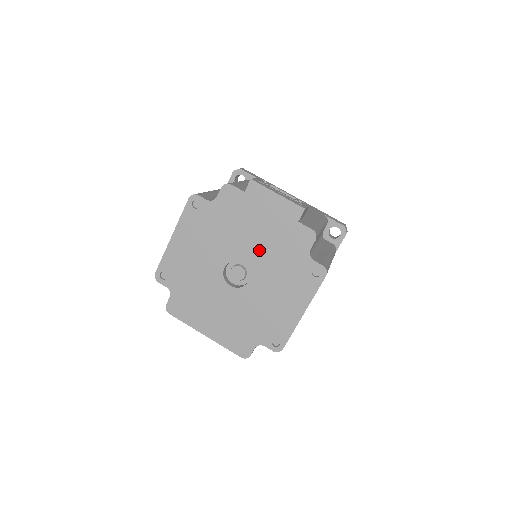
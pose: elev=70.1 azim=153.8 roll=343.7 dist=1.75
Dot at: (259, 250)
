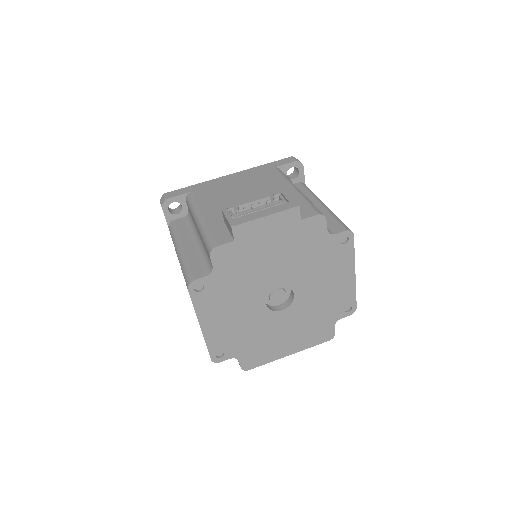
Dot at: (285, 268)
